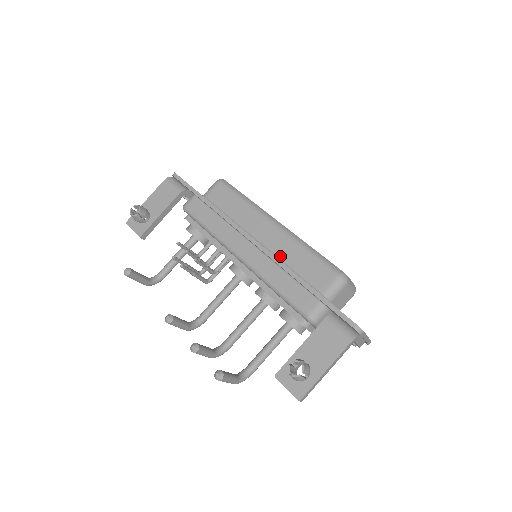
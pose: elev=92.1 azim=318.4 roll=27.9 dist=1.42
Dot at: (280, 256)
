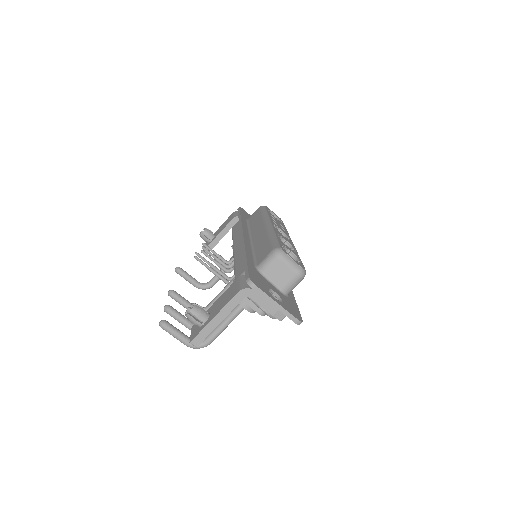
Dot at: (255, 245)
